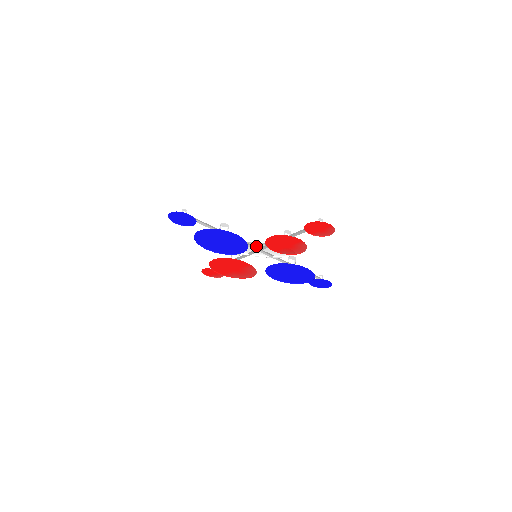
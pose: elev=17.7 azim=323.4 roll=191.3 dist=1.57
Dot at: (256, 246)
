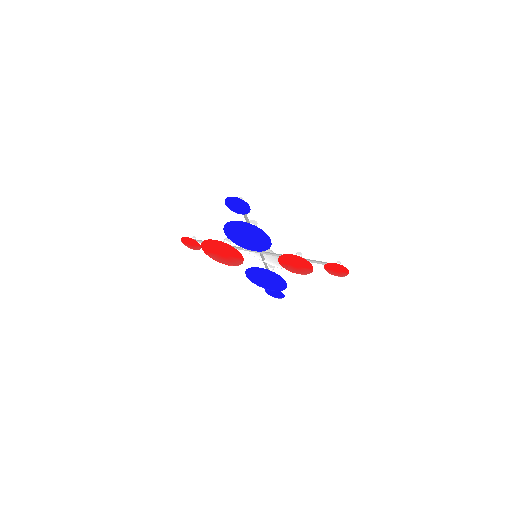
Dot at: occluded
